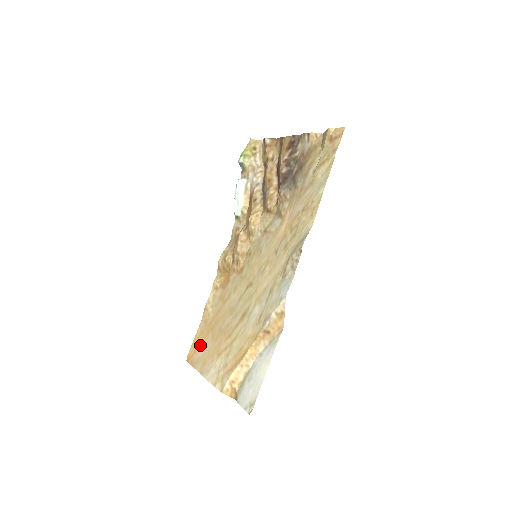
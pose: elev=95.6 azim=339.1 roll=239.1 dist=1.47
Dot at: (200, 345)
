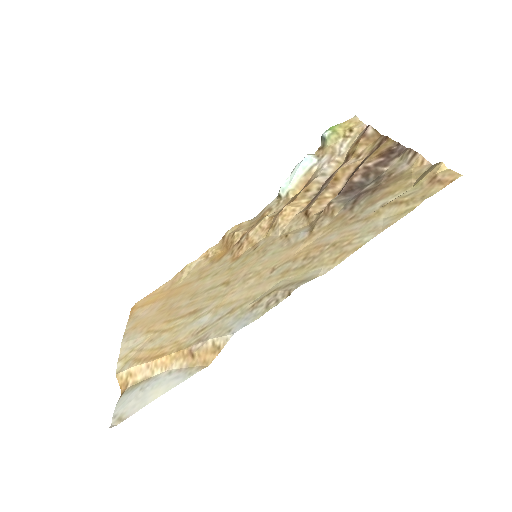
Dot at: (149, 304)
